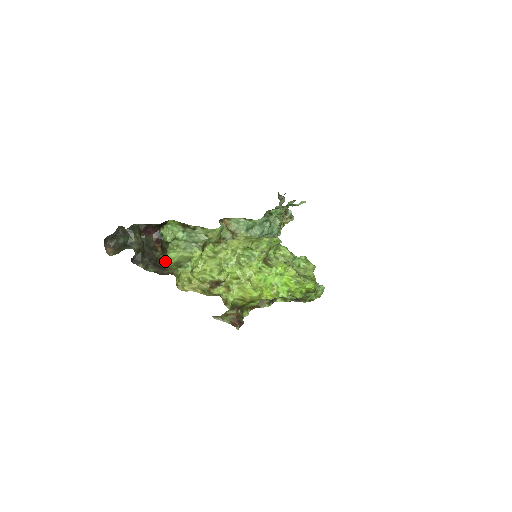
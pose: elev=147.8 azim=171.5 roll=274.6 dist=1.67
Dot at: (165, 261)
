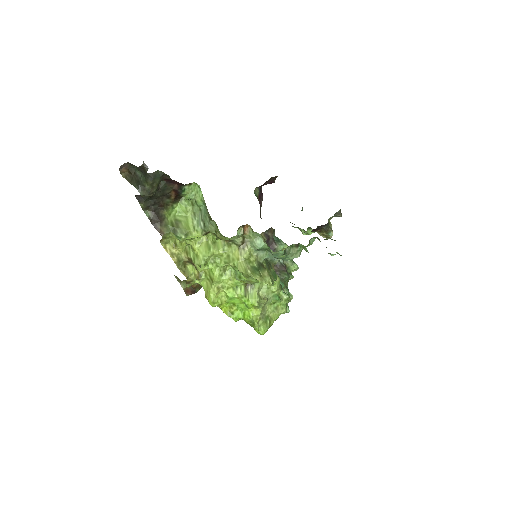
Dot at: (170, 210)
